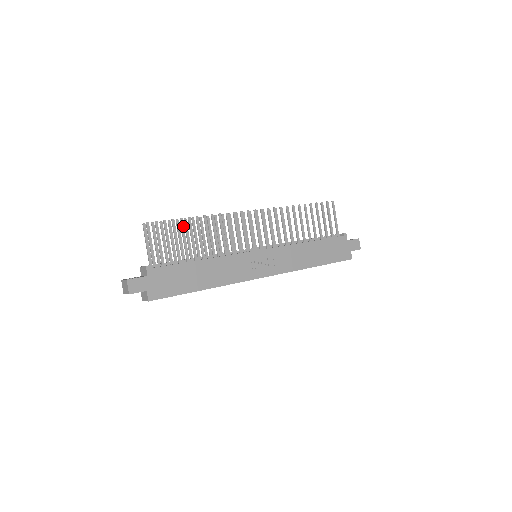
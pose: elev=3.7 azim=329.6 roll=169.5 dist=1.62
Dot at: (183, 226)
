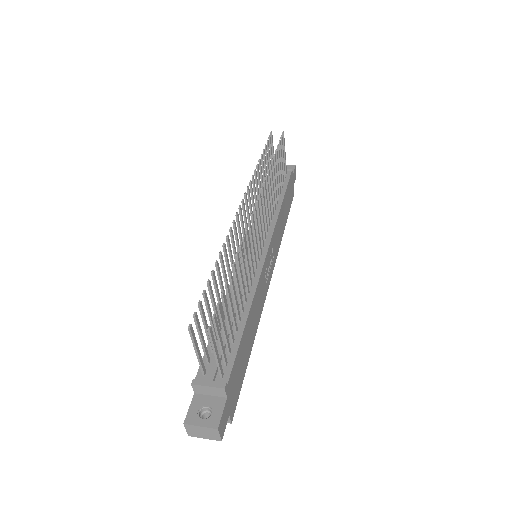
Dot at: (229, 291)
